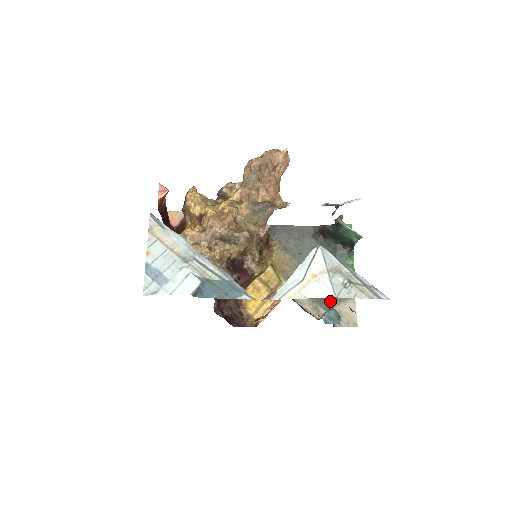
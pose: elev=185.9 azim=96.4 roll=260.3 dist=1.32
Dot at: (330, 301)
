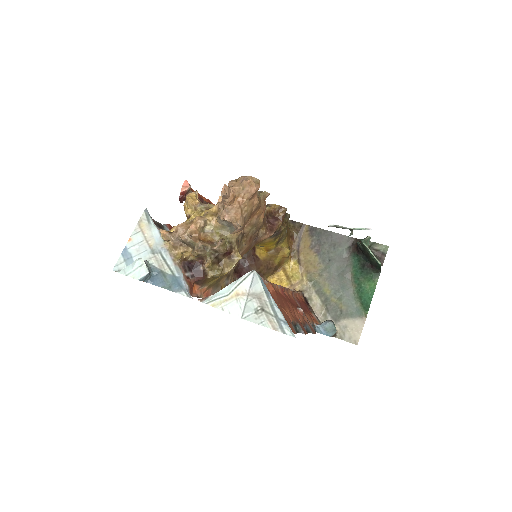
Dot at: (341, 313)
